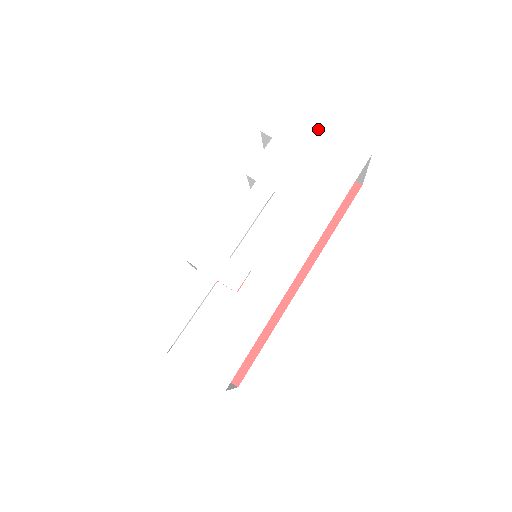
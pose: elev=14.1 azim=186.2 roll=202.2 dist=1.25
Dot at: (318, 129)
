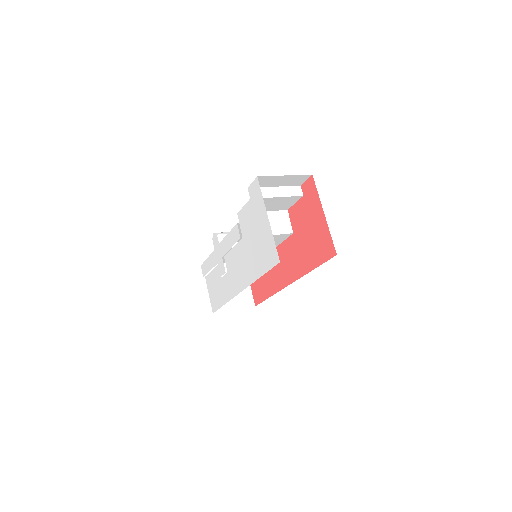
Dot at: (266, 215)
